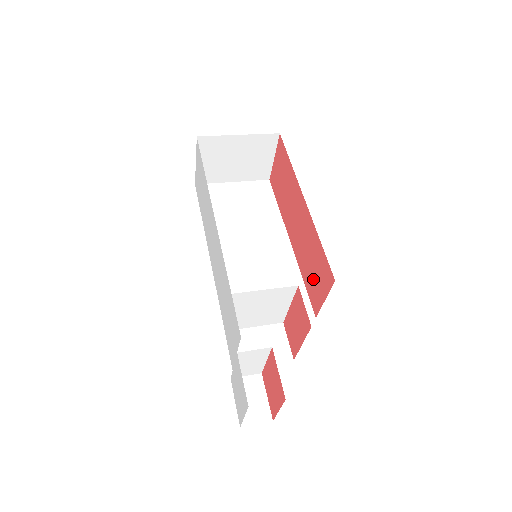
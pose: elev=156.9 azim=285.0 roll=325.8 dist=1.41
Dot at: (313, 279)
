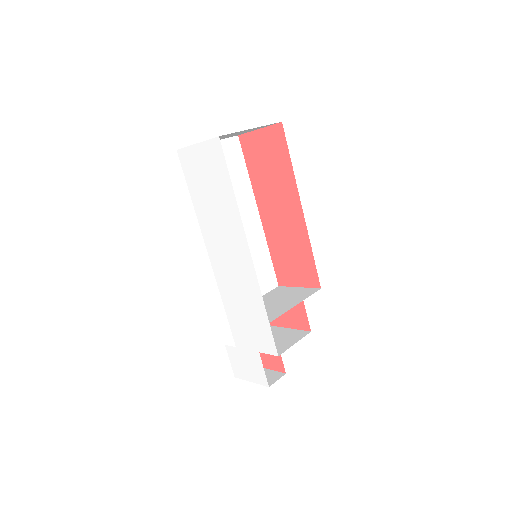
Dot at: (288, 265)
